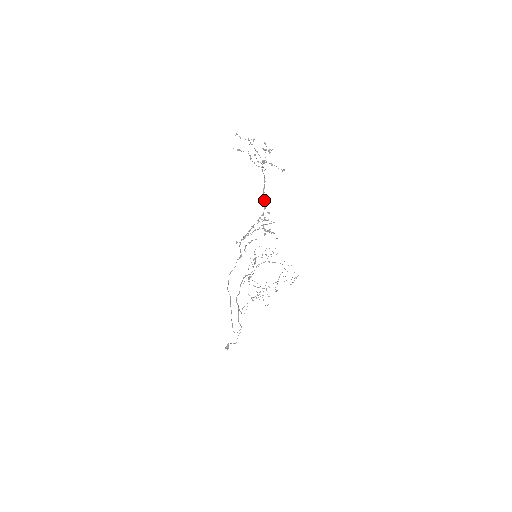
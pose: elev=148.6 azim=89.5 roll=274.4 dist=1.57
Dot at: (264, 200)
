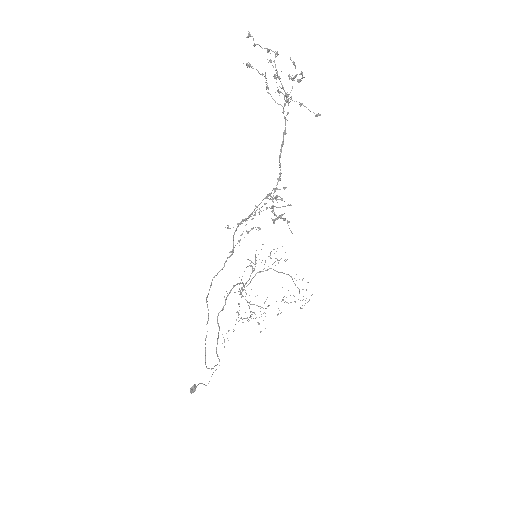
Dot at: (280, 165)
